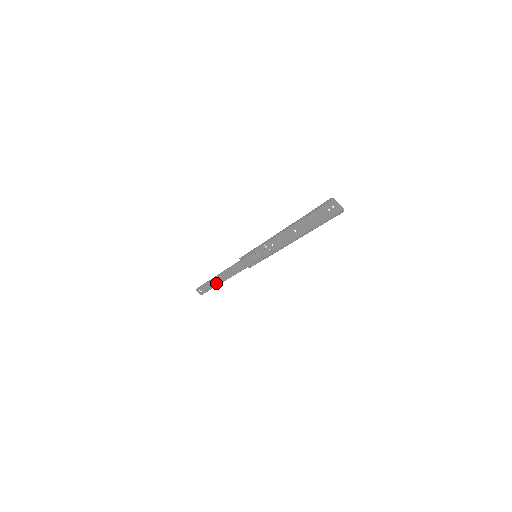
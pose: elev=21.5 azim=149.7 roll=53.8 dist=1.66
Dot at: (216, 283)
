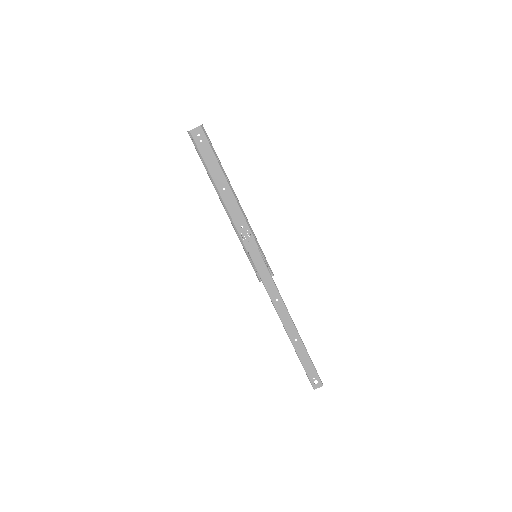
Dot at: (299, 343)
